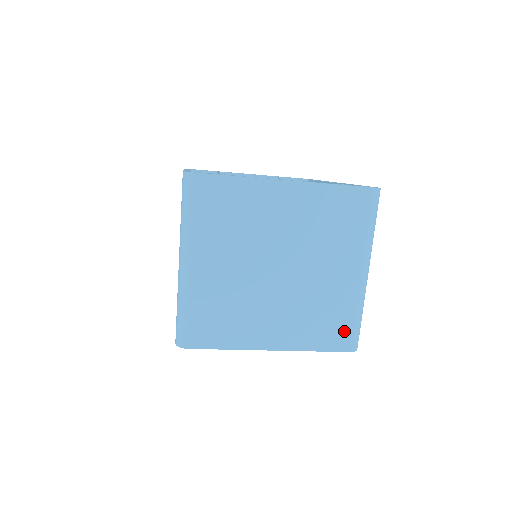
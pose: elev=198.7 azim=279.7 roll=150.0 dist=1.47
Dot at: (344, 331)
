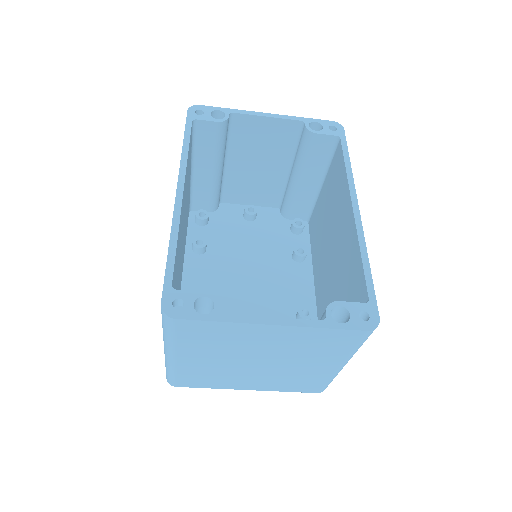
Dot at: (315, 386)
